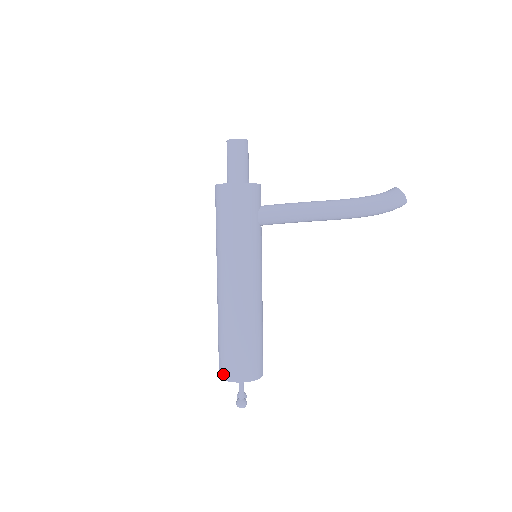
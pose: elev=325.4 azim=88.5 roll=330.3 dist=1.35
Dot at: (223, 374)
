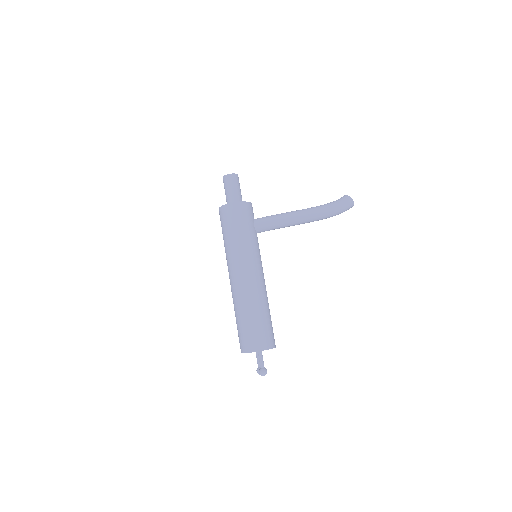
Dot at: (246, 348)
